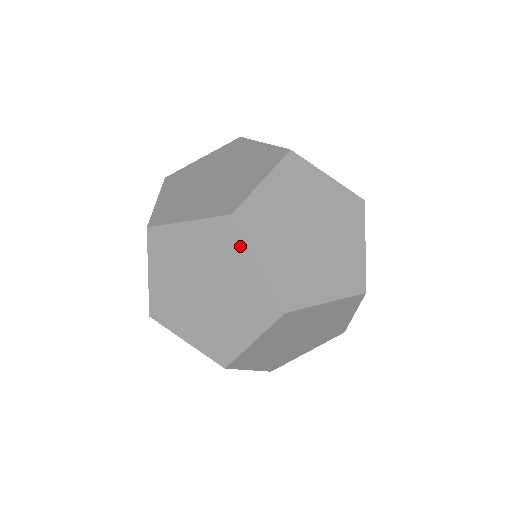
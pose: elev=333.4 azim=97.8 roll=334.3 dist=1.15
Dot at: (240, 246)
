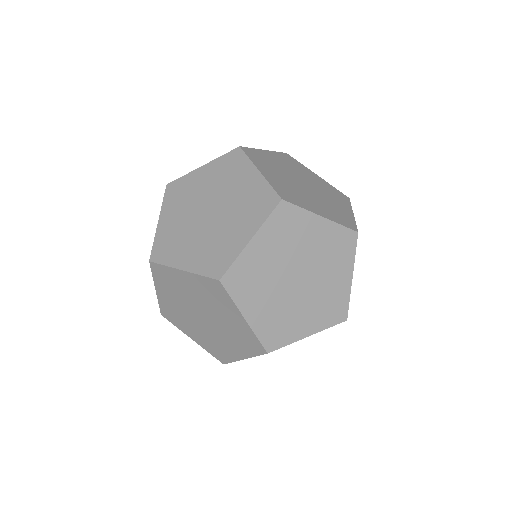
Dot at: (228, 302)
